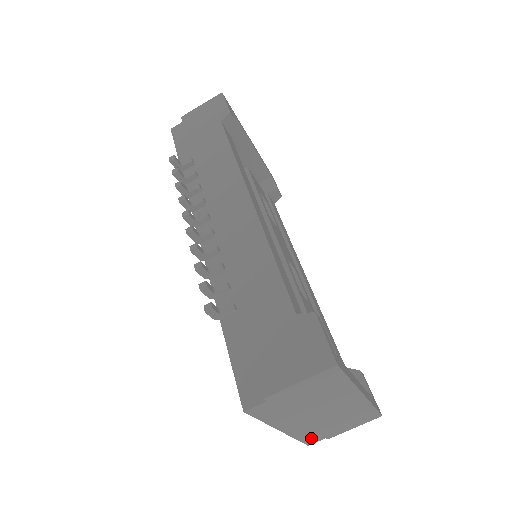
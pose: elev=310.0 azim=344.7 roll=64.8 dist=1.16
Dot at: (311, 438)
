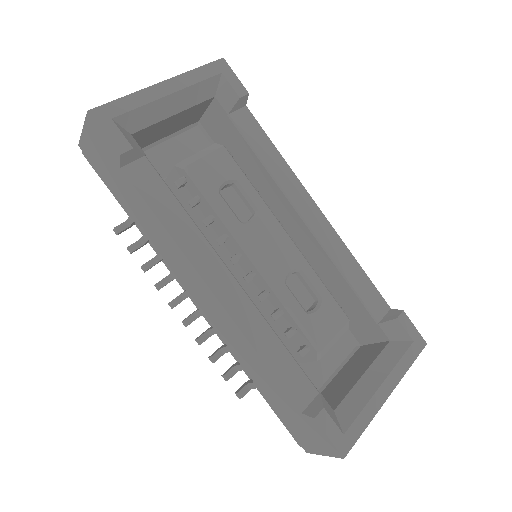
Dot at: occluded
